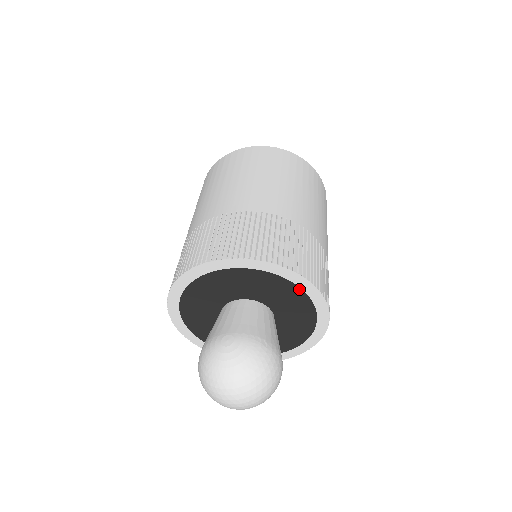
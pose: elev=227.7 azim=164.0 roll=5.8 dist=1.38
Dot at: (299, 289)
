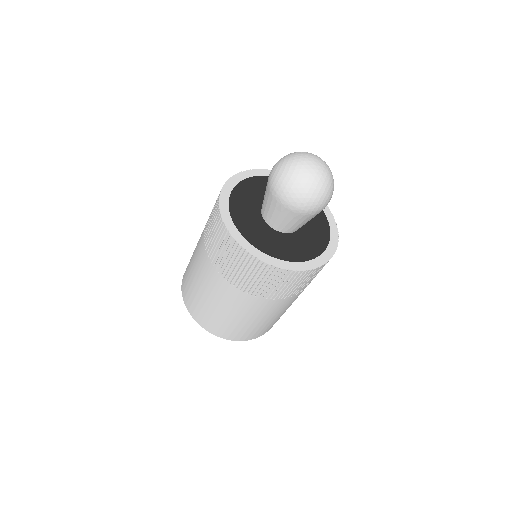
Dot at: occluded
